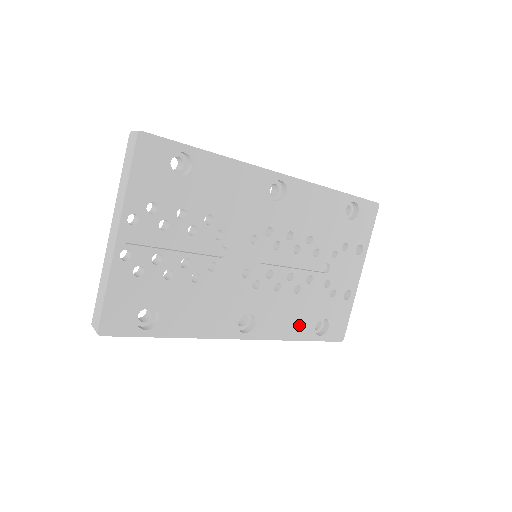
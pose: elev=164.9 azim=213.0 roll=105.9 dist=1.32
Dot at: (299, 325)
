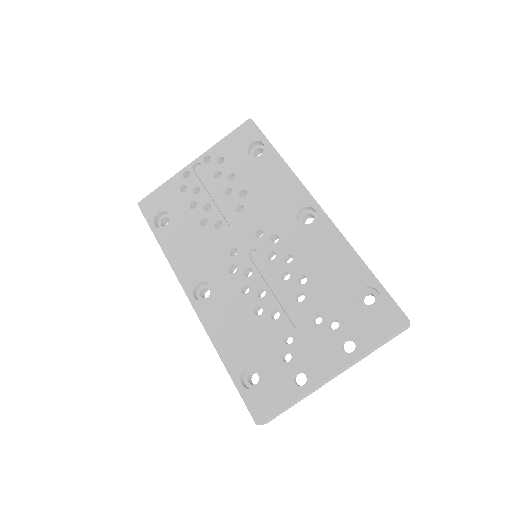
Dot at: (234, 346)
